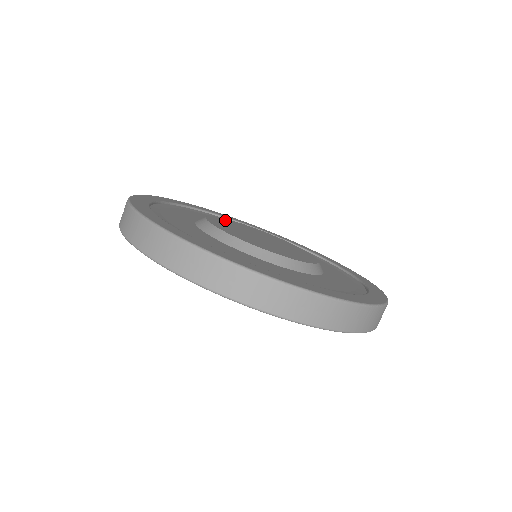
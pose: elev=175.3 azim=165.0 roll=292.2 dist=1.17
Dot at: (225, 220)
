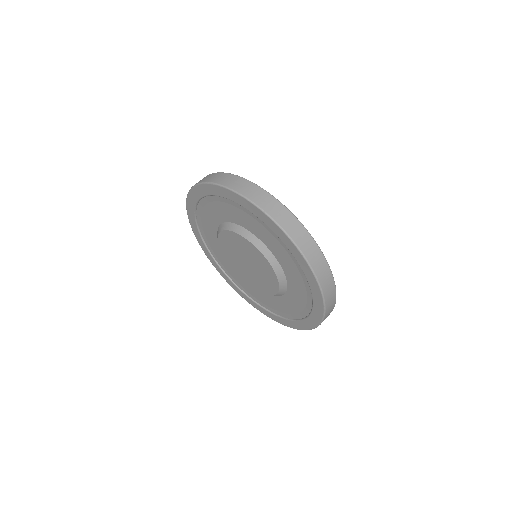
Dot at: occluded
